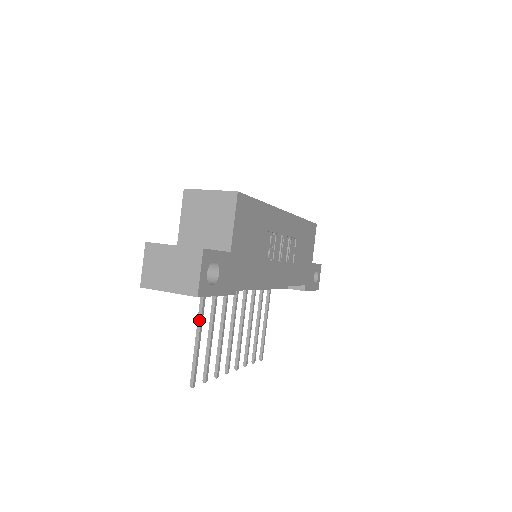
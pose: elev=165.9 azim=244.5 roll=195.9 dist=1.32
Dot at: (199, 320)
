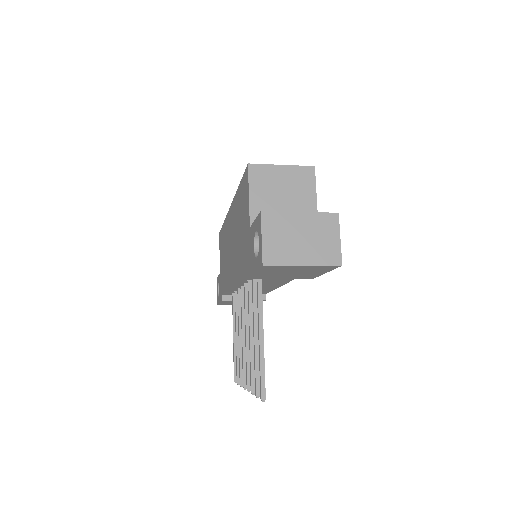
Dot at: (261, 318)
